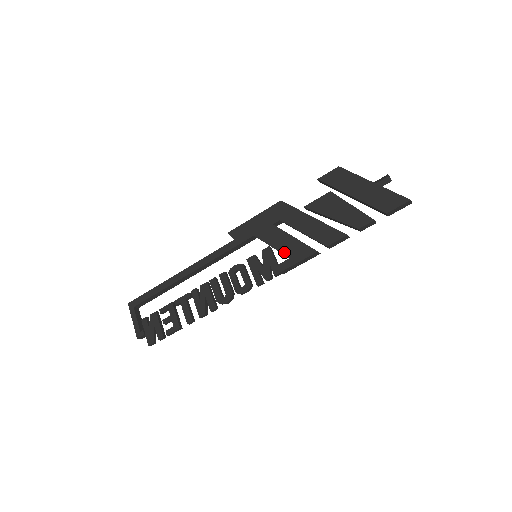
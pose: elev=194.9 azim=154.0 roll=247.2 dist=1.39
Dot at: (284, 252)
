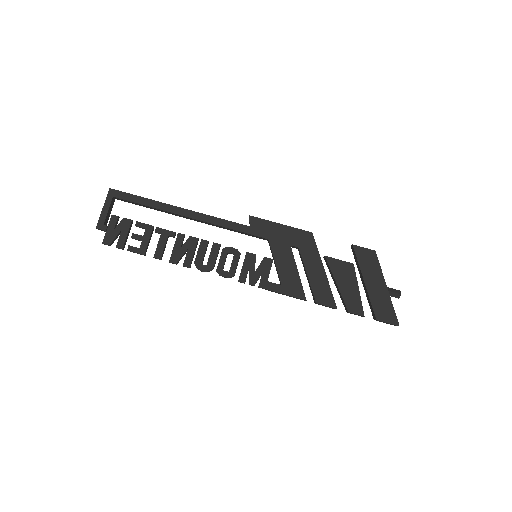
Dot at: (281, 276)
